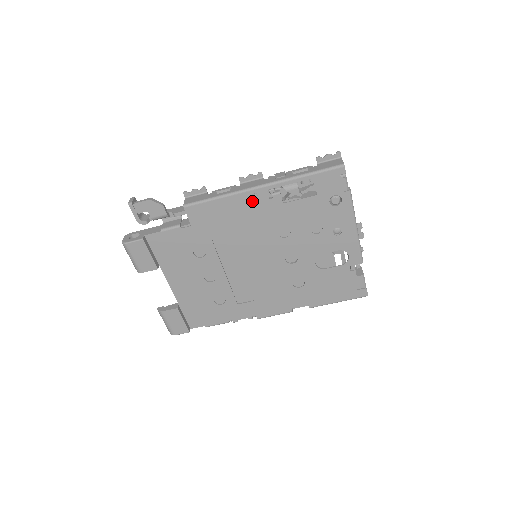
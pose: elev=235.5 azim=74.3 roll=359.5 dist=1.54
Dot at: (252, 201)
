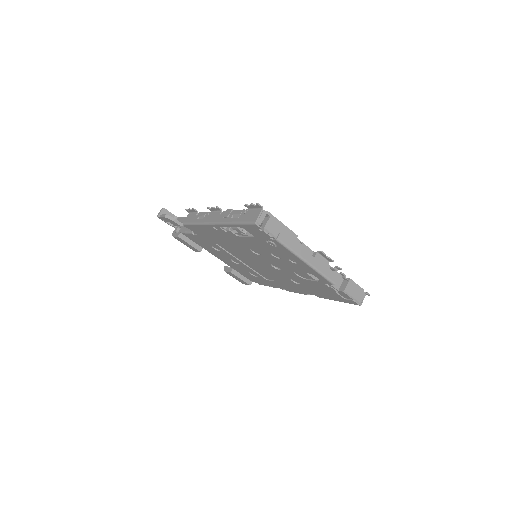
Dot at: (217, 231)
